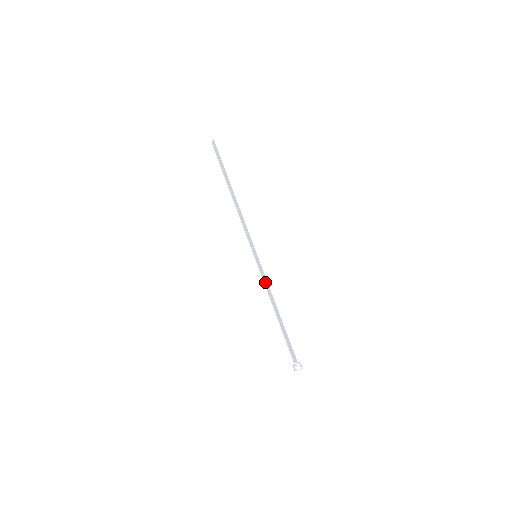
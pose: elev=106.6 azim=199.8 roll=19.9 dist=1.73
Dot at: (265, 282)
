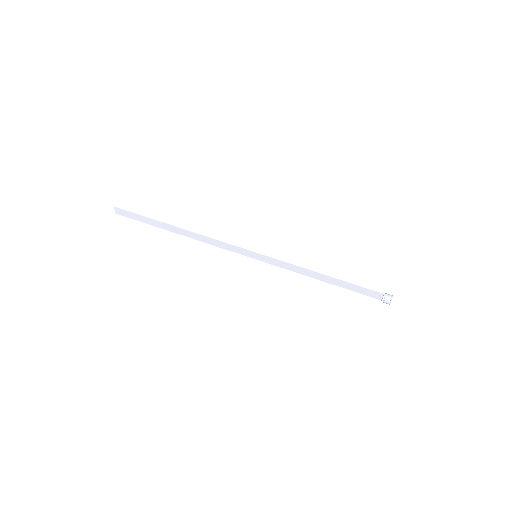
Dot at: (287, 267)
